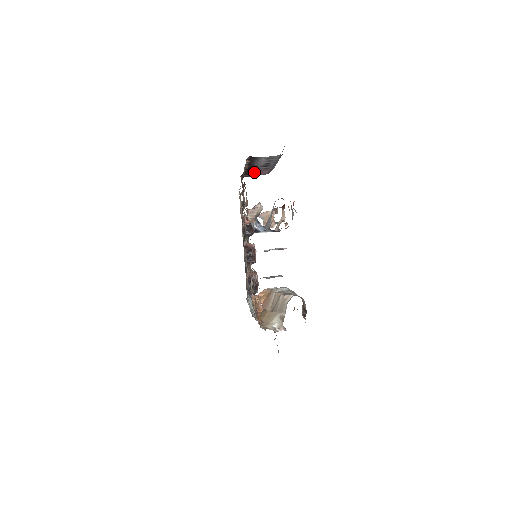
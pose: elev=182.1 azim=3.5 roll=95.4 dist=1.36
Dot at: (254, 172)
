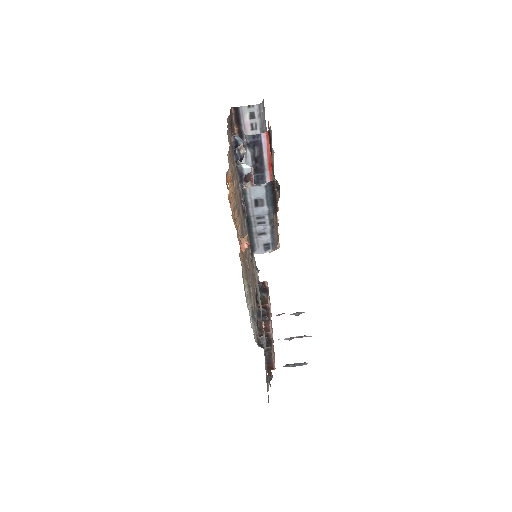
Dot at: (252, 179)
